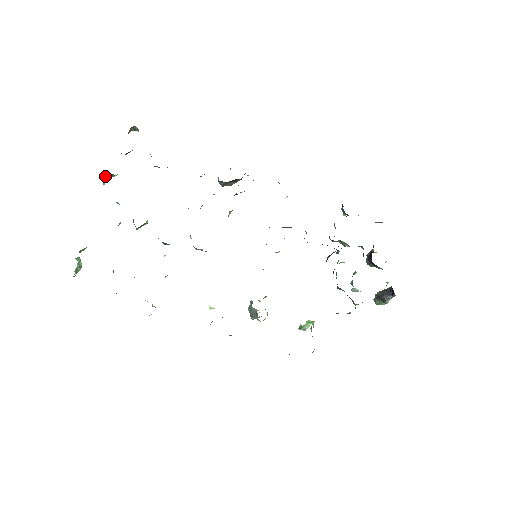
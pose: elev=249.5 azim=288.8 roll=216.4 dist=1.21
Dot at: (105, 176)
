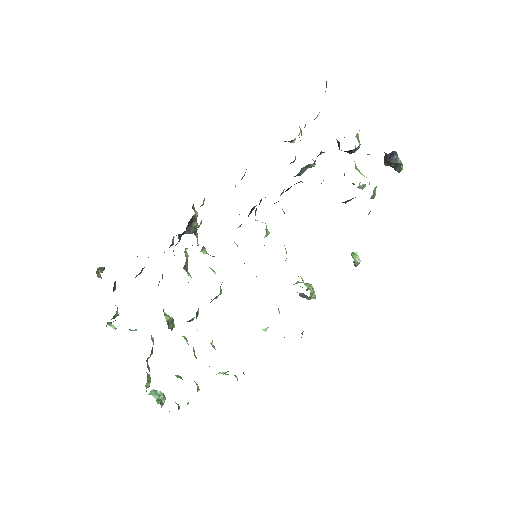
Dot at: (108, 324)
